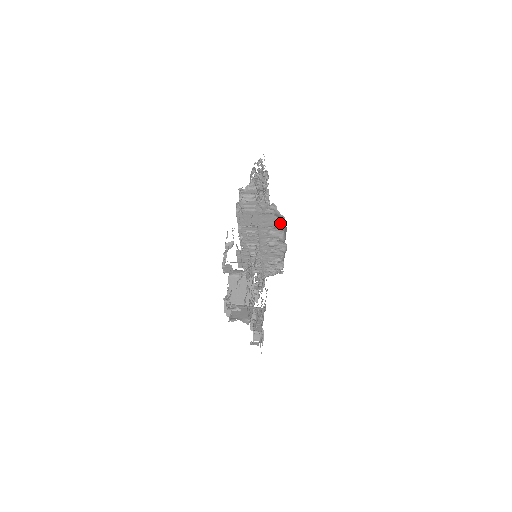
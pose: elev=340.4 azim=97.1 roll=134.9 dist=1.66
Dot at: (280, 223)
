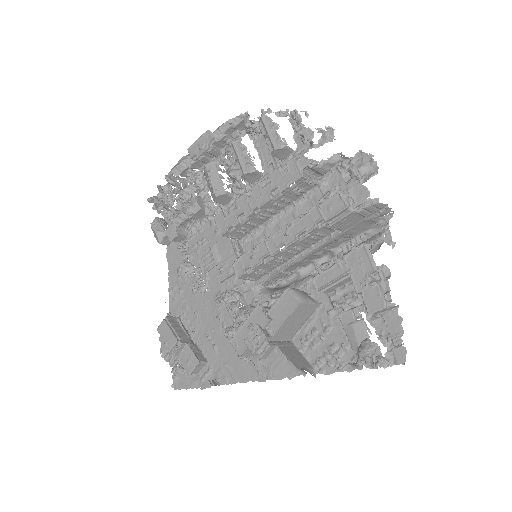
Dot at: (364, 234)
